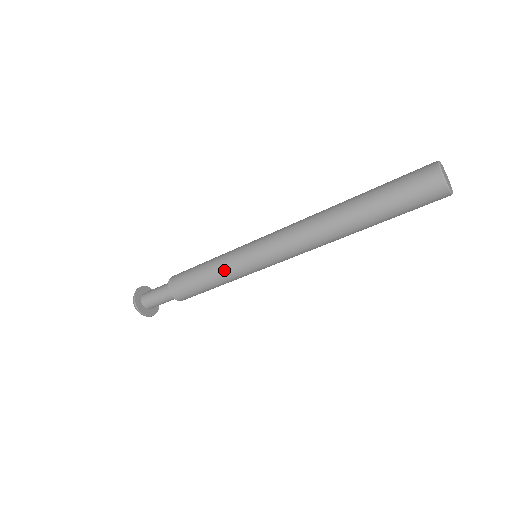
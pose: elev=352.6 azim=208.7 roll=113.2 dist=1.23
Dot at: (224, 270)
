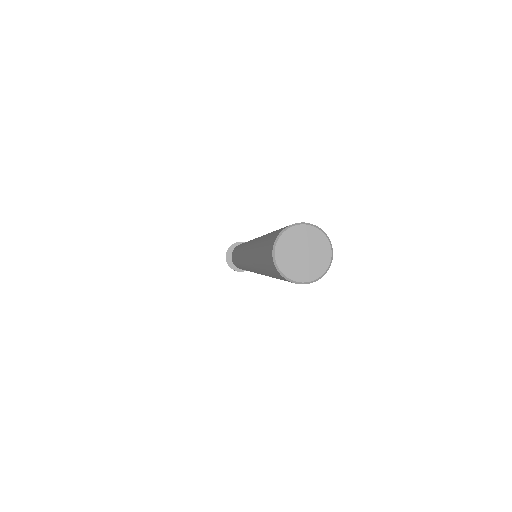
Dot at: (237, 259)
